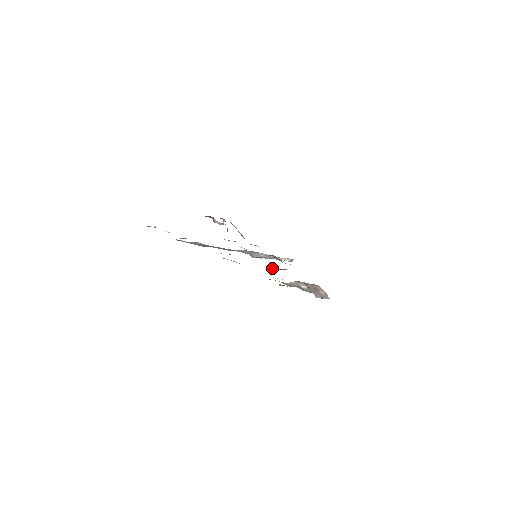
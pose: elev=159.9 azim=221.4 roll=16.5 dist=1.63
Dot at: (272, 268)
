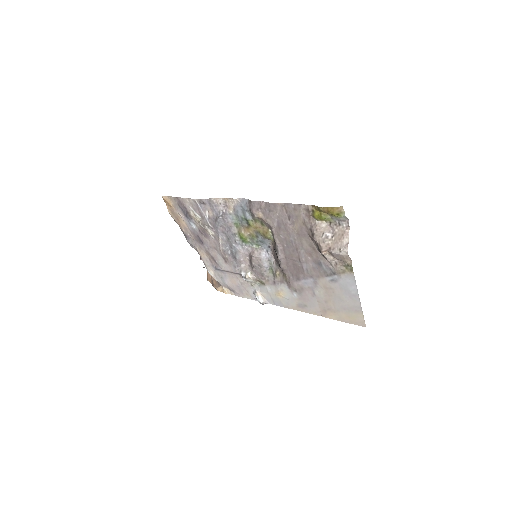
Dot at: (281, 250)
